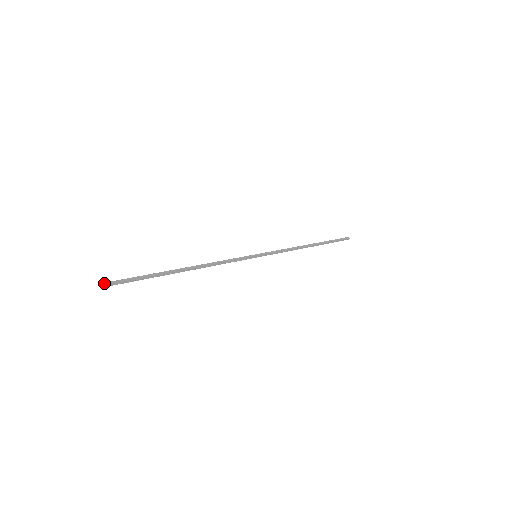
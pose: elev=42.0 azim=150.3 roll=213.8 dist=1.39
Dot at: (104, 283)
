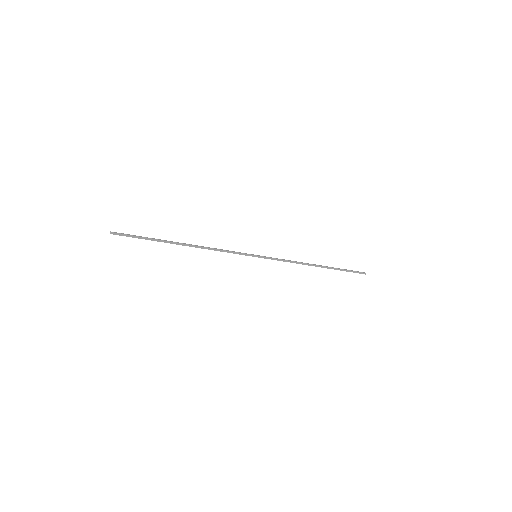
Dot at: (111, 232)
